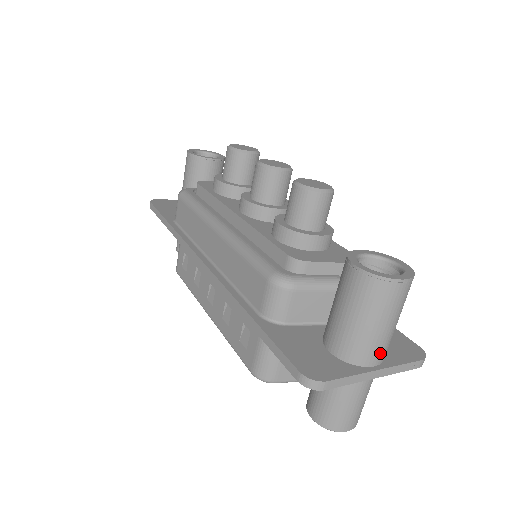
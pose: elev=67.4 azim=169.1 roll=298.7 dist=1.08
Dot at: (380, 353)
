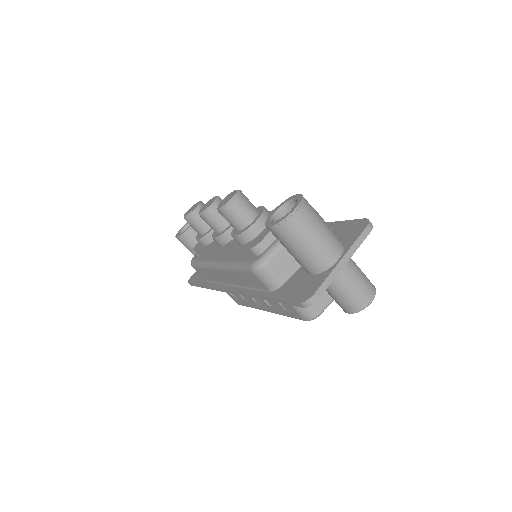
Dot at: (333, 250)
